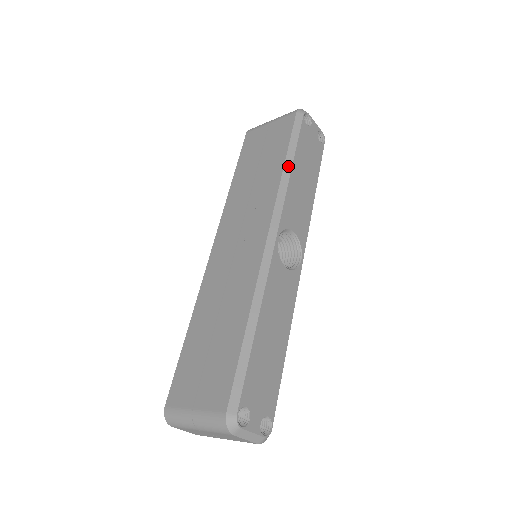
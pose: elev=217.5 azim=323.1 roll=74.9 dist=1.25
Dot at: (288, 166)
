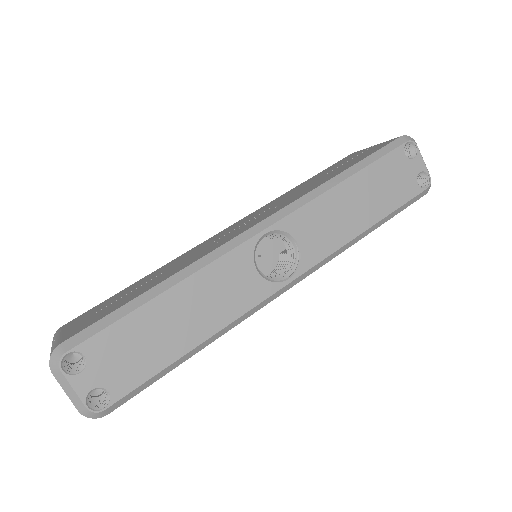
Dot at: (341, 177)
